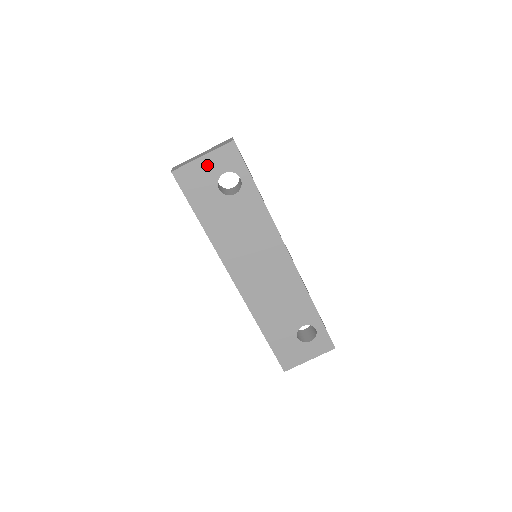
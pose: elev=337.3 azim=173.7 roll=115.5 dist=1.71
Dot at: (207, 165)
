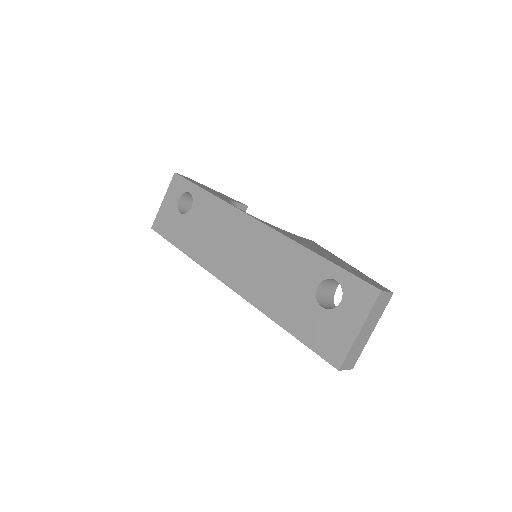
Dot at: (168, 204)
